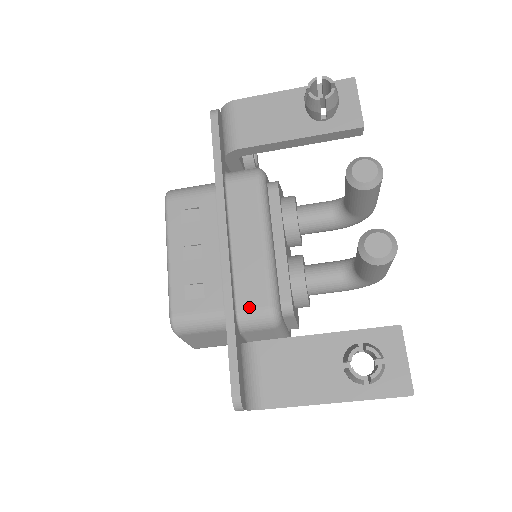
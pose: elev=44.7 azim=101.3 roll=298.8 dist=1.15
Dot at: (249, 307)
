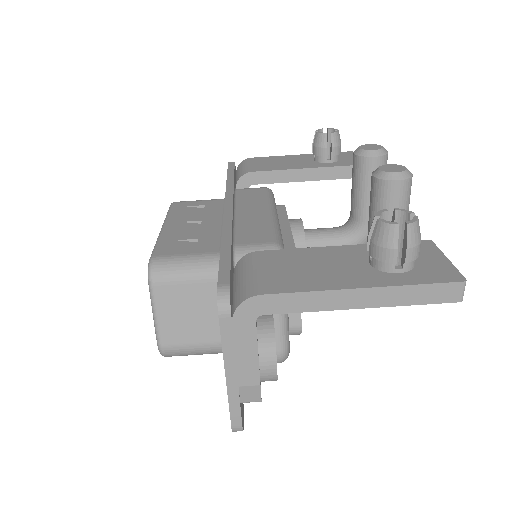
Dot at: (249, 243)
